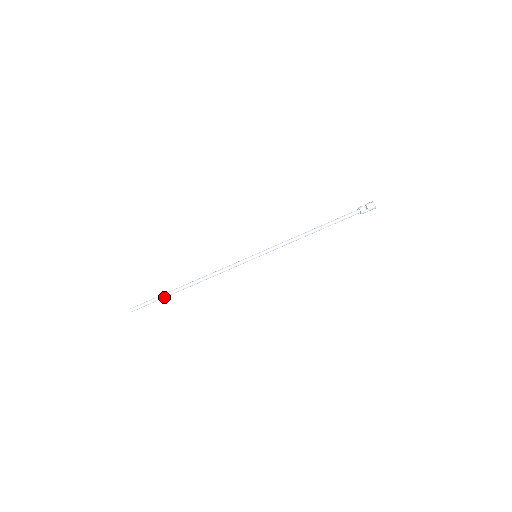
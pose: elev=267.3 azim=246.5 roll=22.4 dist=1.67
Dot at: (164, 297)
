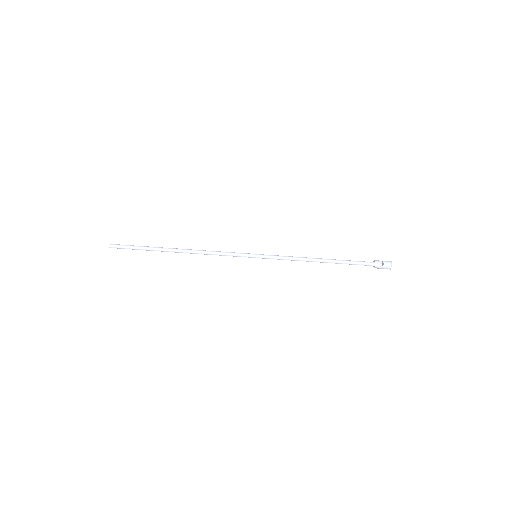
Dot at: (148, 249)
